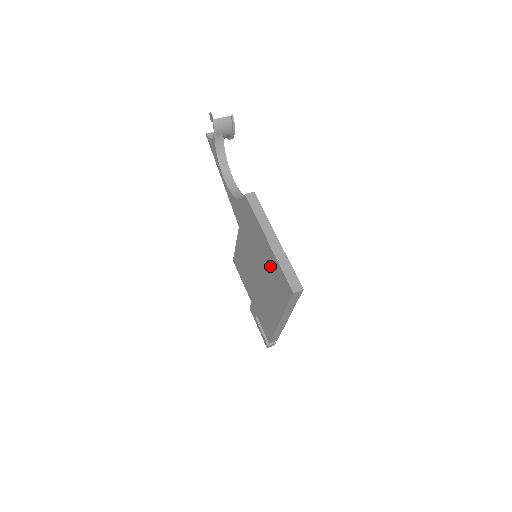
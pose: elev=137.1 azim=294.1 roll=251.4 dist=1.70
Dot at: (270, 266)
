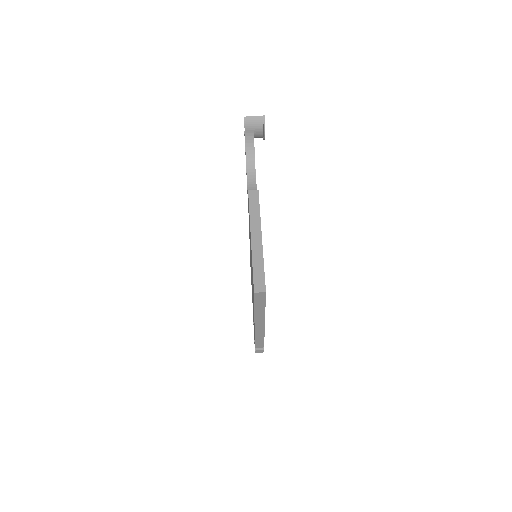
Dot at: occluded
